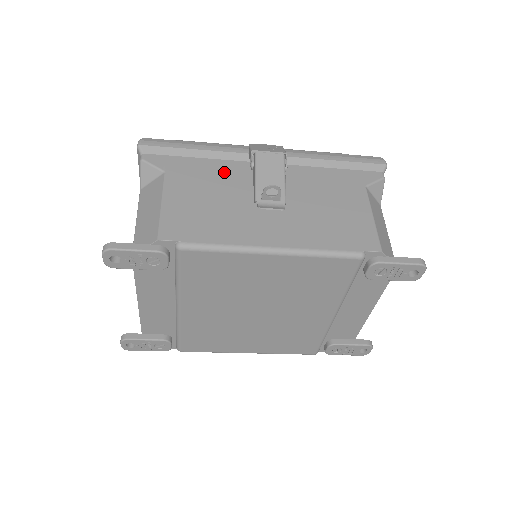
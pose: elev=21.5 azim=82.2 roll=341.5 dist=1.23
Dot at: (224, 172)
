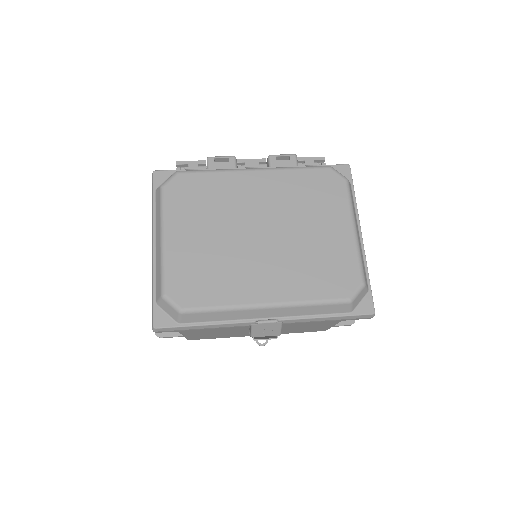
Dot at: (228, 328)
